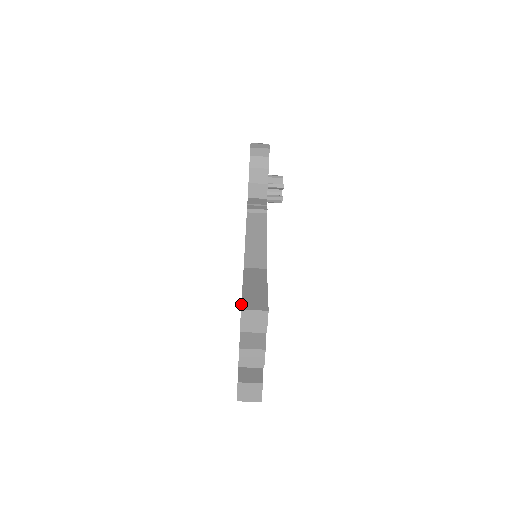
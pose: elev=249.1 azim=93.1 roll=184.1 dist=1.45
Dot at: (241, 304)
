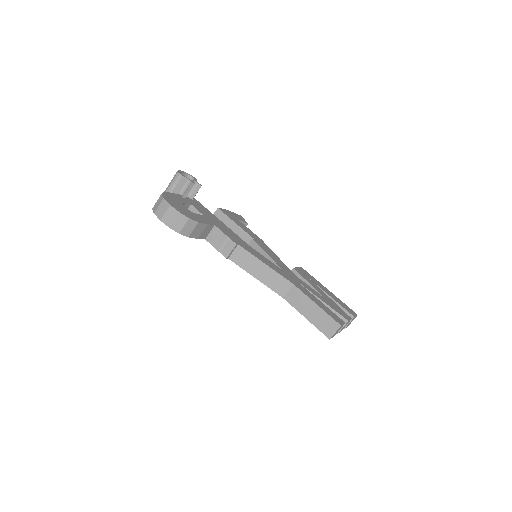
Dot at: occluded
